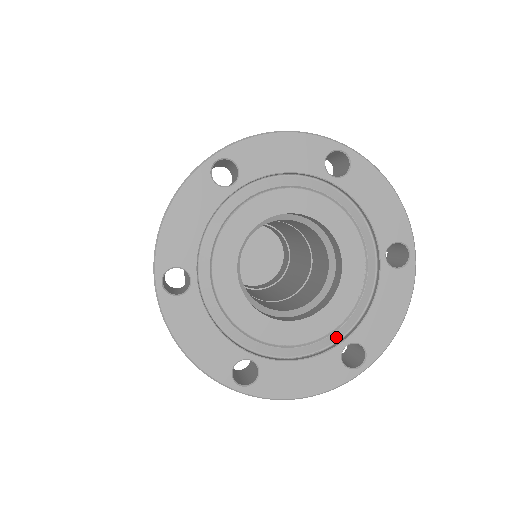
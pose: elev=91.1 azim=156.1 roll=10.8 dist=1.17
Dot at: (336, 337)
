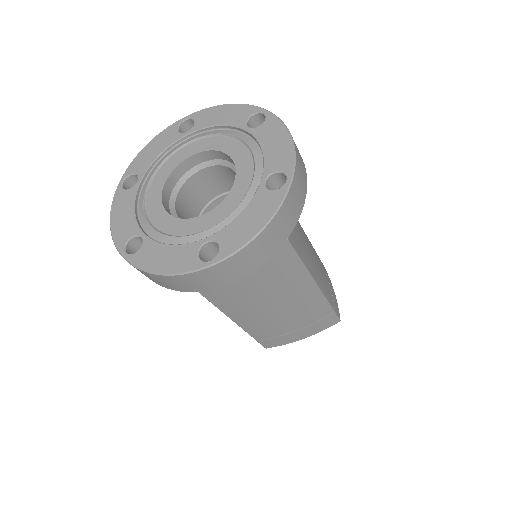
Dot at: (257, 185)
